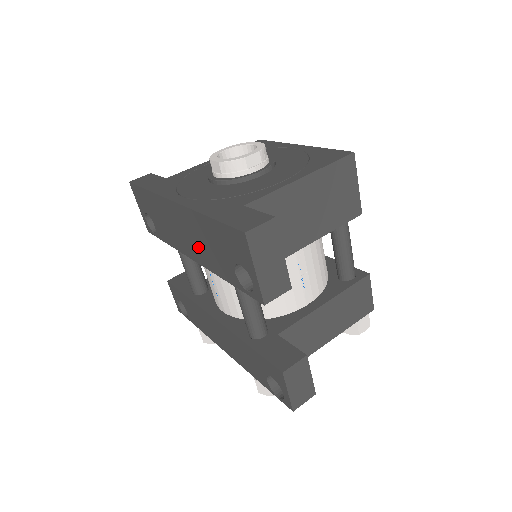
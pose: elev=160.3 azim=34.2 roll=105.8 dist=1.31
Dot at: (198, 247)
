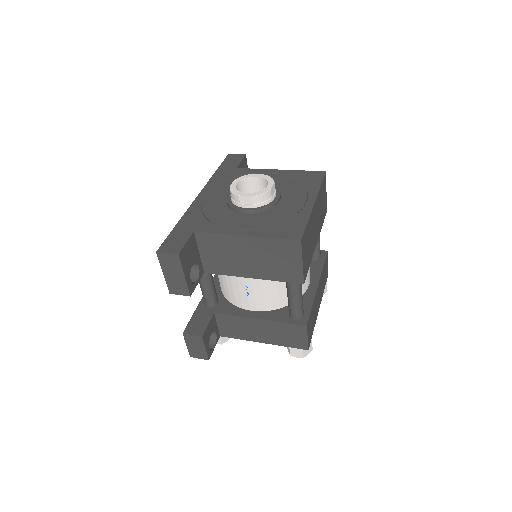
Dot at: occluded
